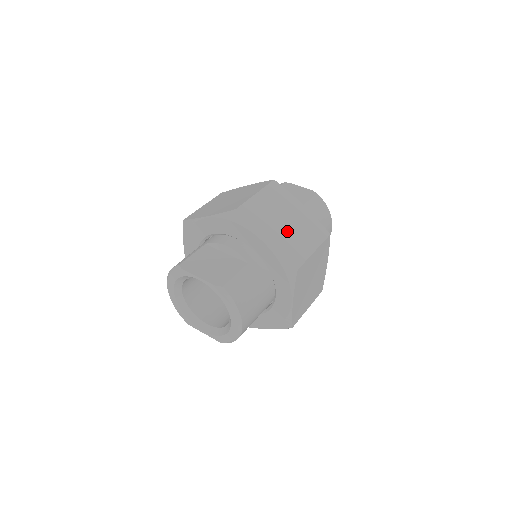
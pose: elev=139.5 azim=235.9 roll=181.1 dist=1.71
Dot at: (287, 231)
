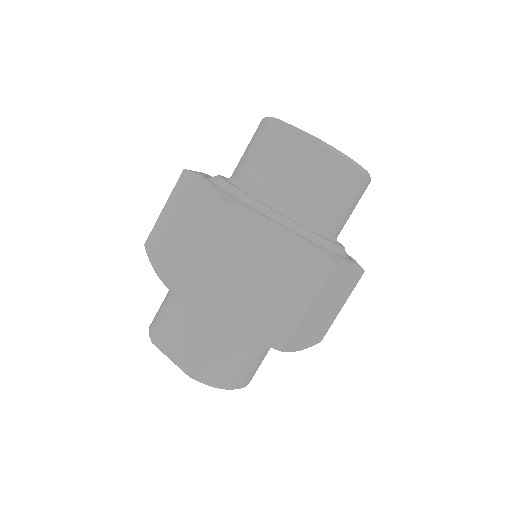
Dot at: (258, 293)
